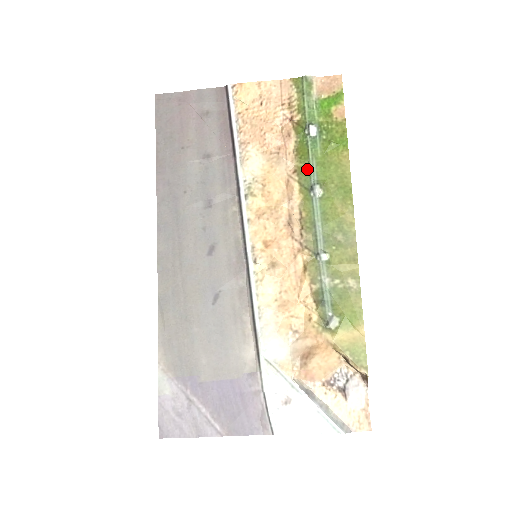
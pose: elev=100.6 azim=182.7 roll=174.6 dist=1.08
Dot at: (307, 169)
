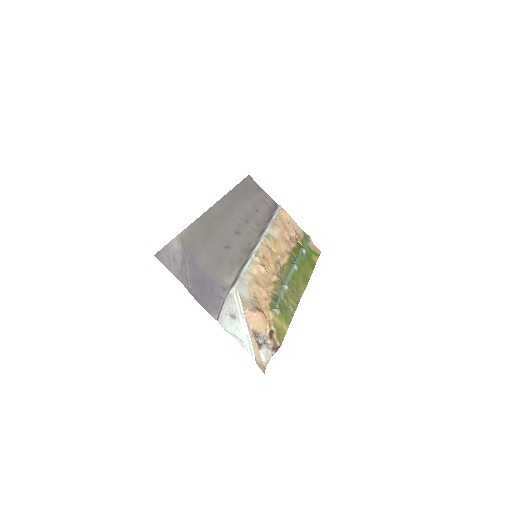
Dot at: (295, 258)
